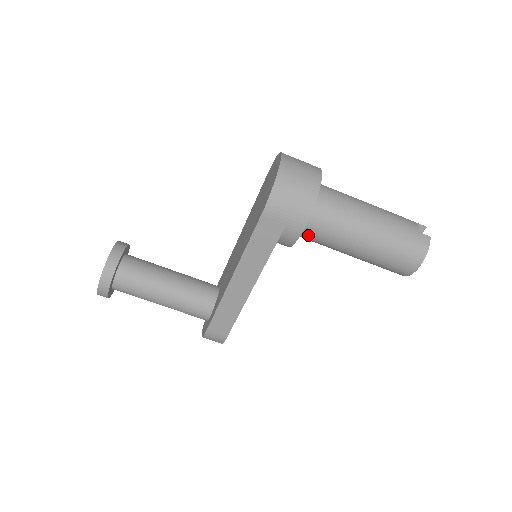
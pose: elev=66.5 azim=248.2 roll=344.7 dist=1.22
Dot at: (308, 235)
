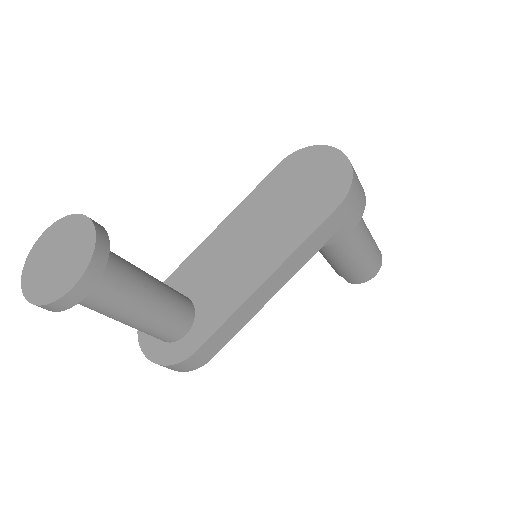
Dot at: occluded
